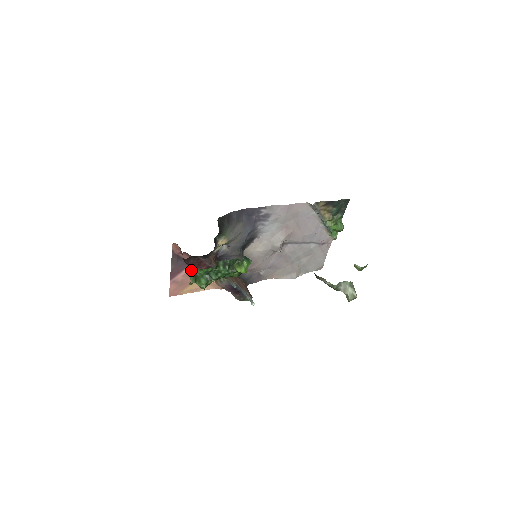
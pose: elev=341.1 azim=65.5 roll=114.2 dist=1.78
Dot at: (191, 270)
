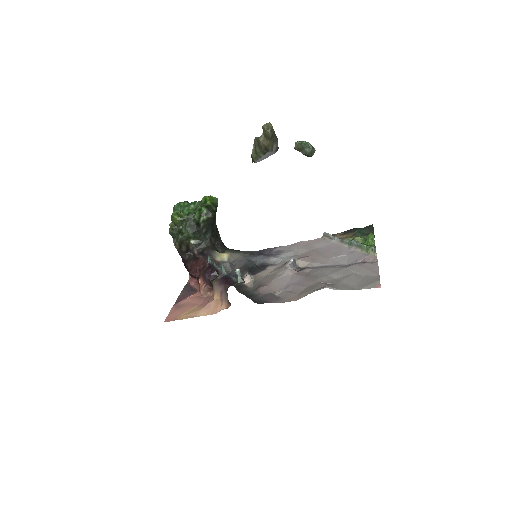
Dot at: occluded
